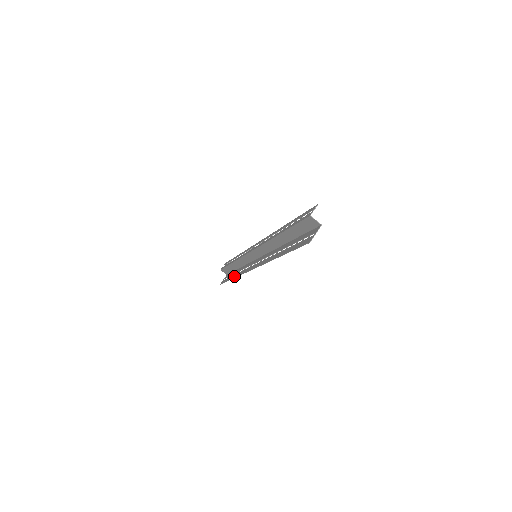
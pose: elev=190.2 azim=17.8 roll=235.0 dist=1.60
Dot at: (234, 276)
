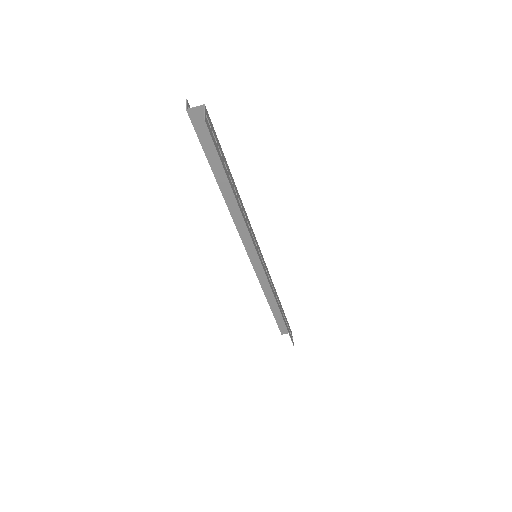
Dot at: (280, 312)
